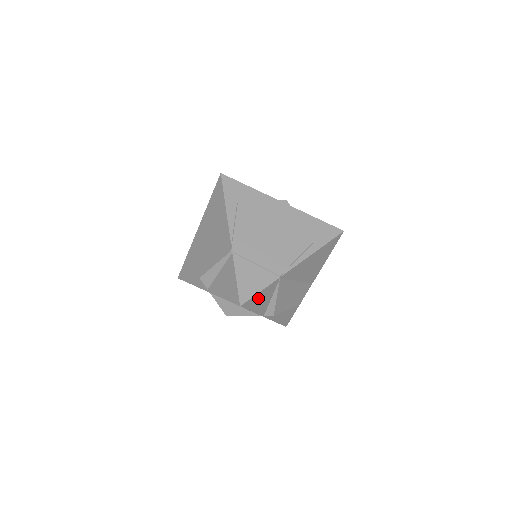
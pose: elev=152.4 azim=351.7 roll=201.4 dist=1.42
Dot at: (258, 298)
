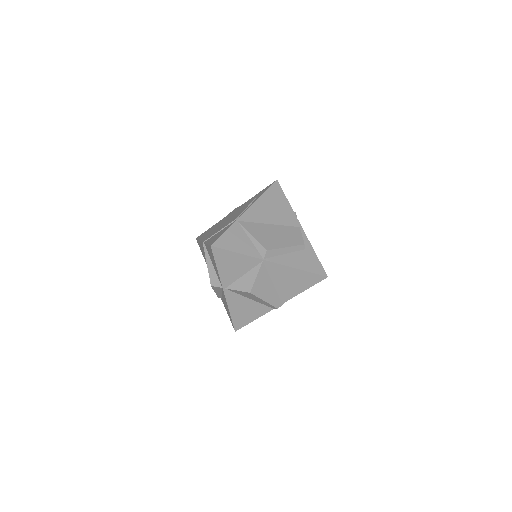
Dot at: (229, 239)
